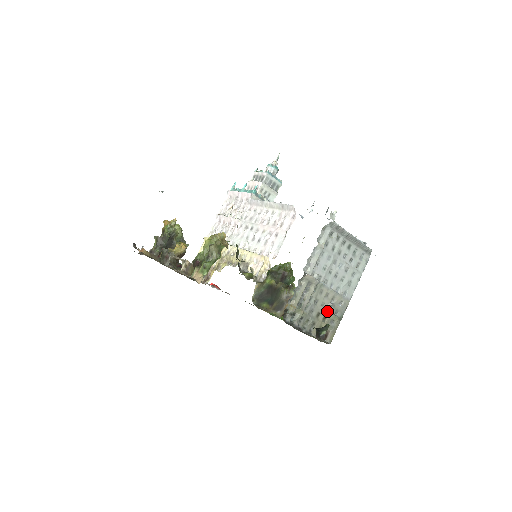
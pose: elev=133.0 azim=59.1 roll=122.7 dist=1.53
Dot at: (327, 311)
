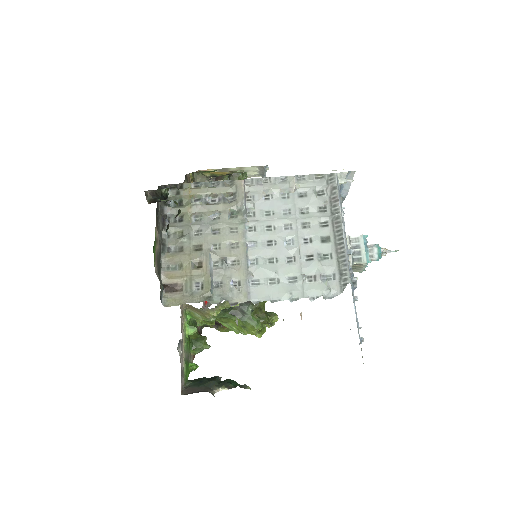
Dot at: (211, 261)
